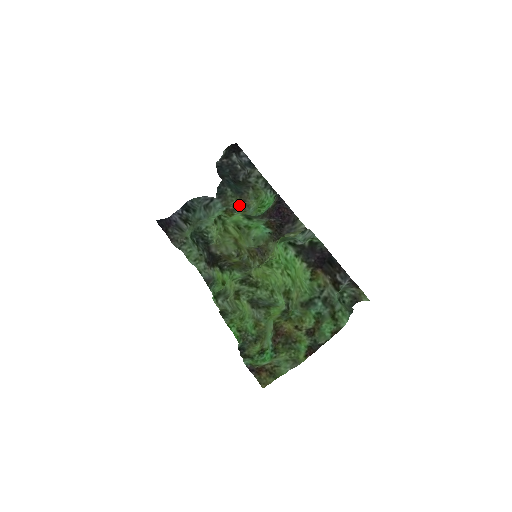
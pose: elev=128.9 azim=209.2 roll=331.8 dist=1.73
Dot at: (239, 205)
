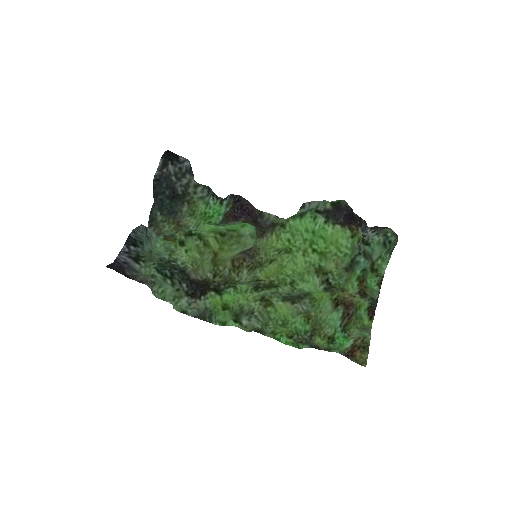
Dot at: (174, 229)
